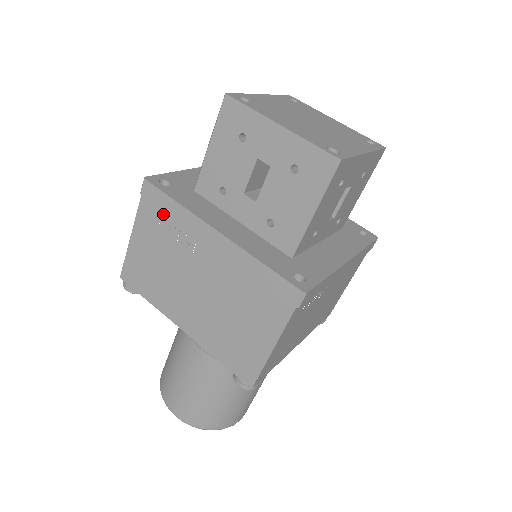
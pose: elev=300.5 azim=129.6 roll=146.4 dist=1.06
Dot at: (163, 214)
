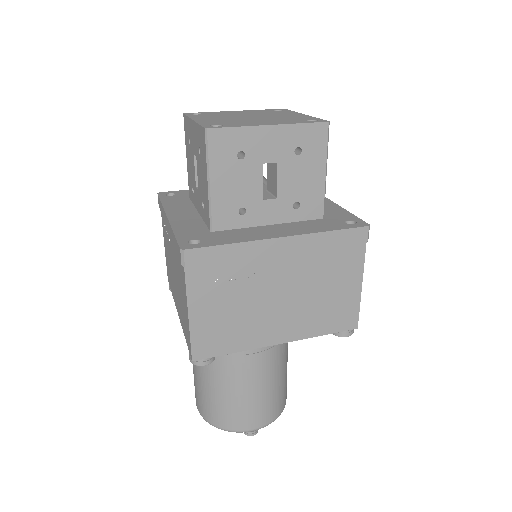
Dot at: occluded
